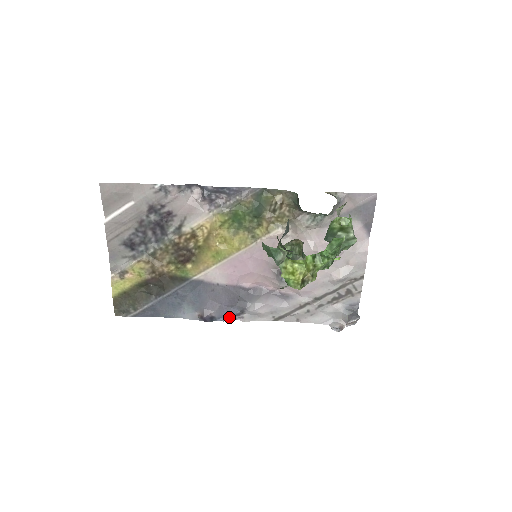
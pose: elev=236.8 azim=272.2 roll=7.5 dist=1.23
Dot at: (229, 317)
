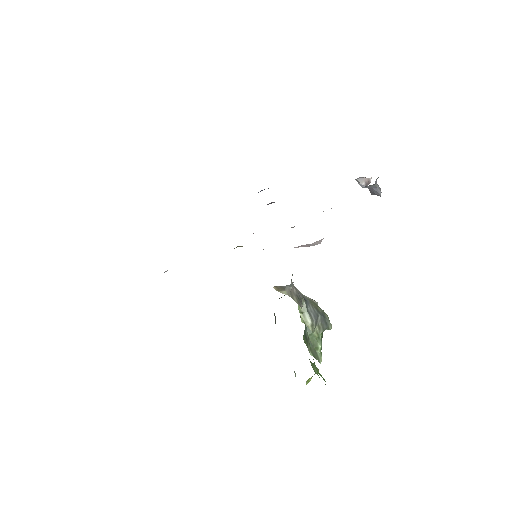
Dot at: occluded
